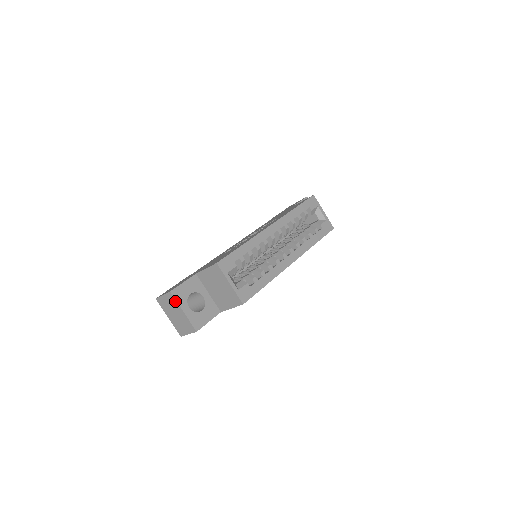
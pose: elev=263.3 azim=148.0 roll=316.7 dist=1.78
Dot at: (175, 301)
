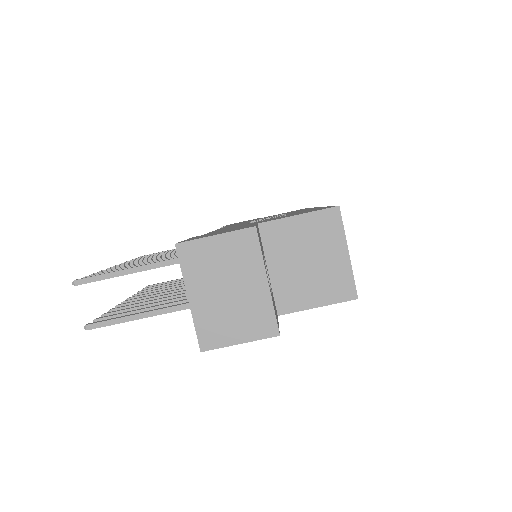
Dot at: (256, 252)
